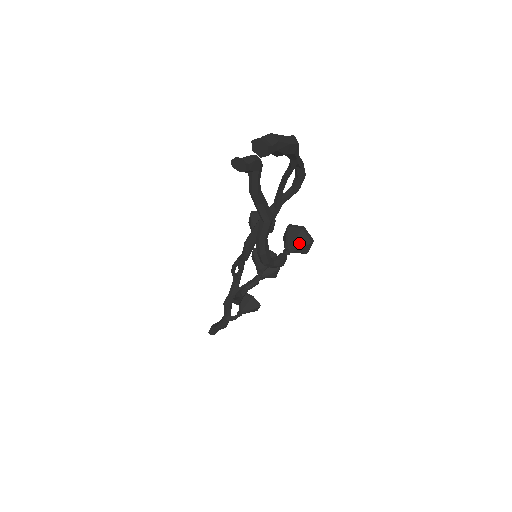
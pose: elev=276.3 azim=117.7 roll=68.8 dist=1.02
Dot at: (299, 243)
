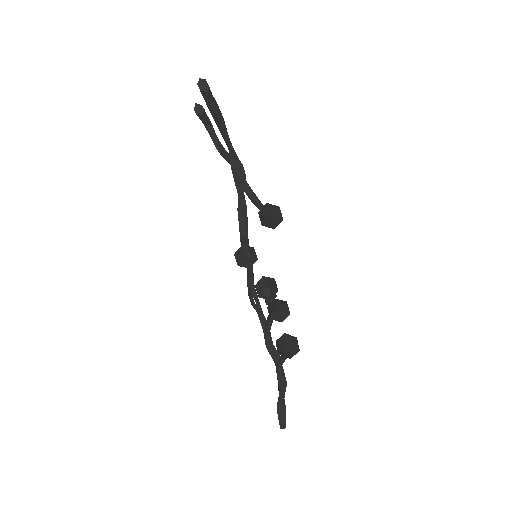
Dot at: (271, 208)
